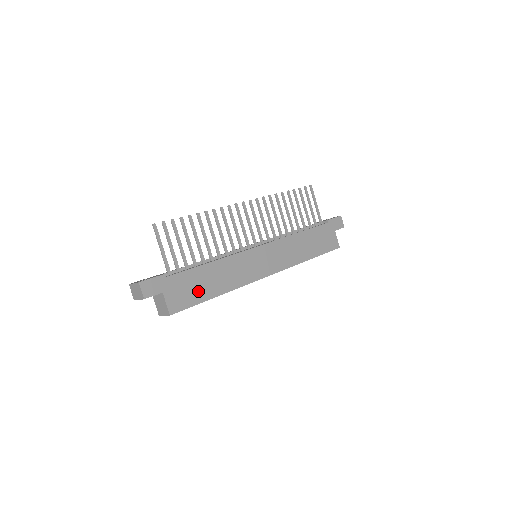
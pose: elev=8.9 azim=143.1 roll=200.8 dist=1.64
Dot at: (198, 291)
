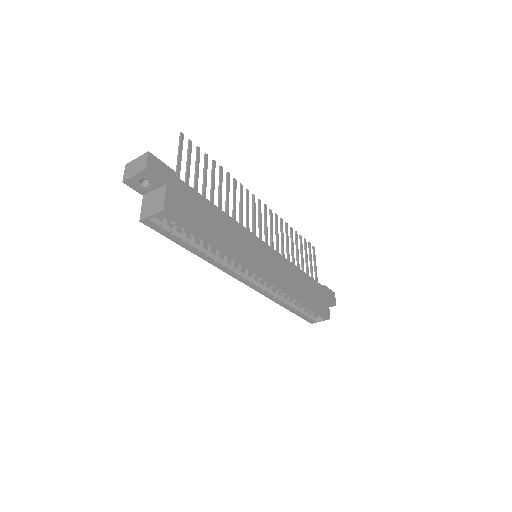
Dot at: (199, 219)
